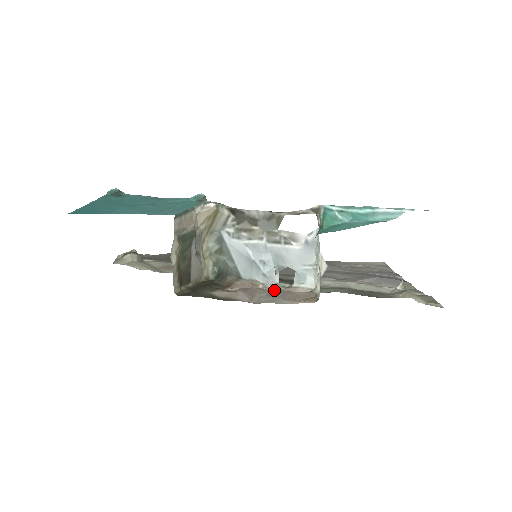
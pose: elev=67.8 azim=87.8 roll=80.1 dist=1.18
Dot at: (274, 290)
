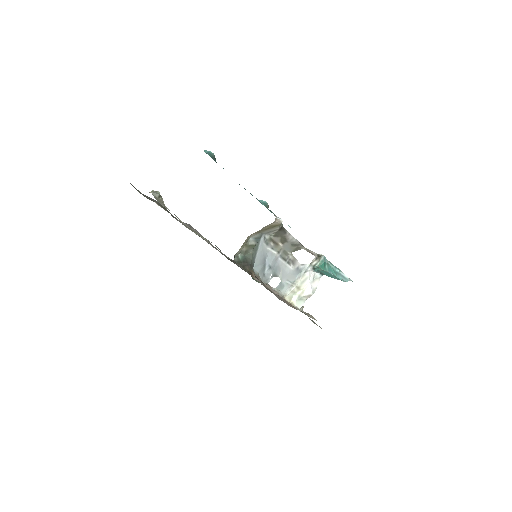
Dot at: occluded
